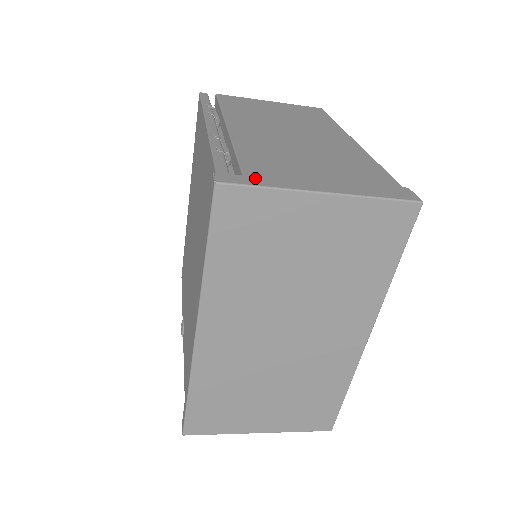
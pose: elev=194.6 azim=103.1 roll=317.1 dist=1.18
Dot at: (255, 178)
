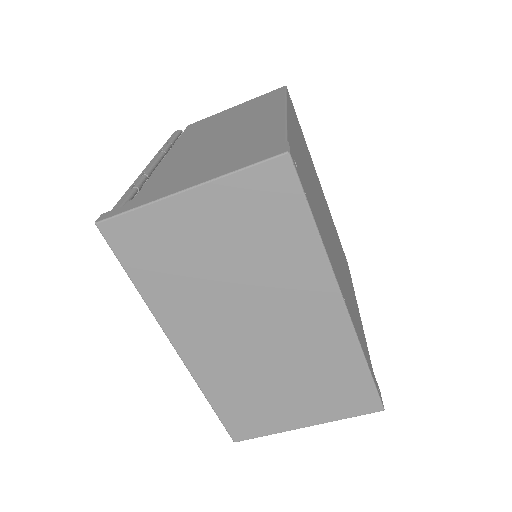
Dot at: (133, 203)
